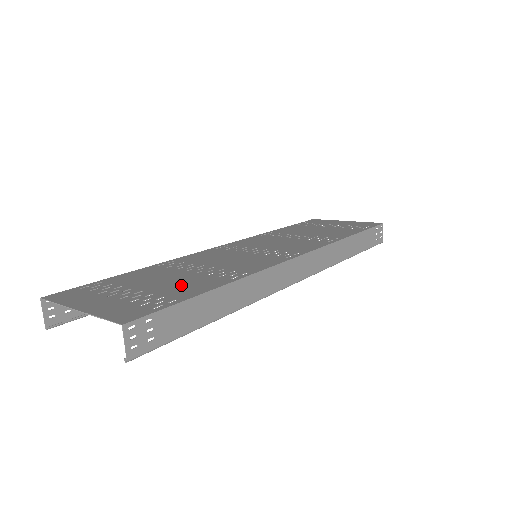
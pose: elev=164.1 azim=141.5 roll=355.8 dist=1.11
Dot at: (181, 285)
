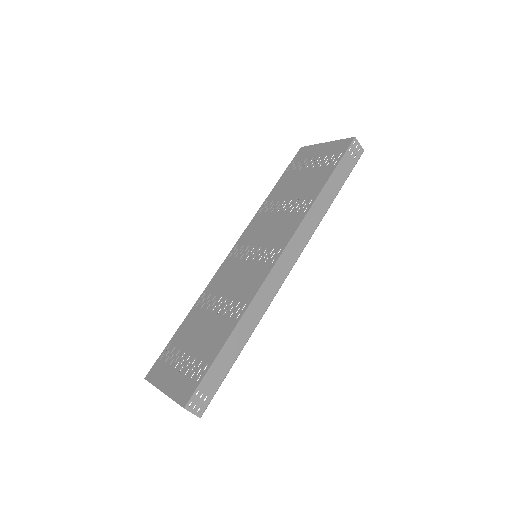
Dot at: (209, 339)
